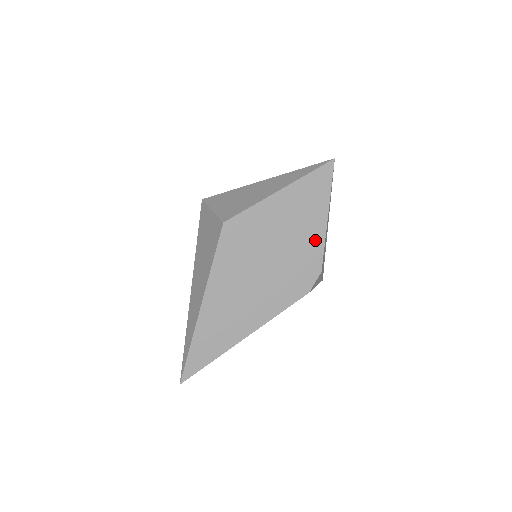
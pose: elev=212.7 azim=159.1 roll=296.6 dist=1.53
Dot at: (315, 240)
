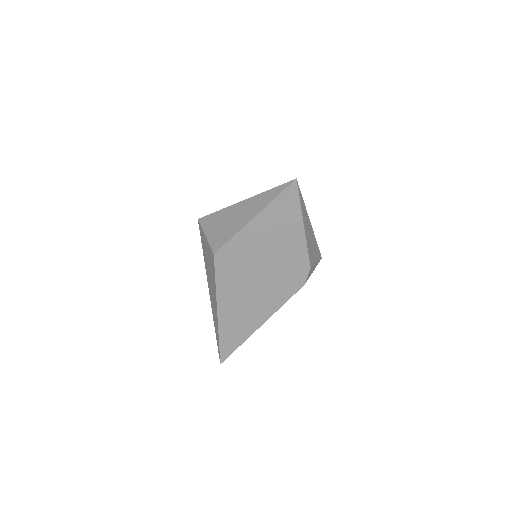
Dot at: (298, 246)
